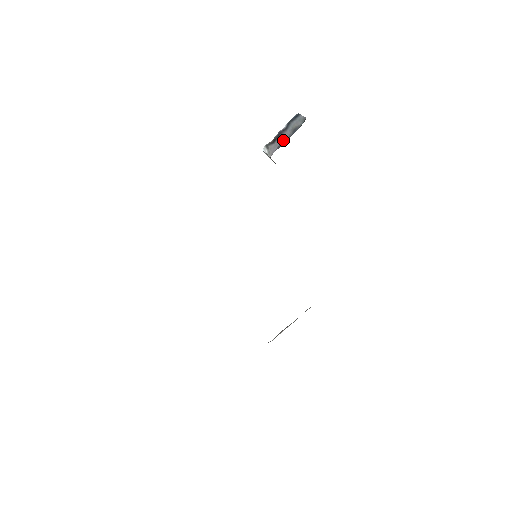
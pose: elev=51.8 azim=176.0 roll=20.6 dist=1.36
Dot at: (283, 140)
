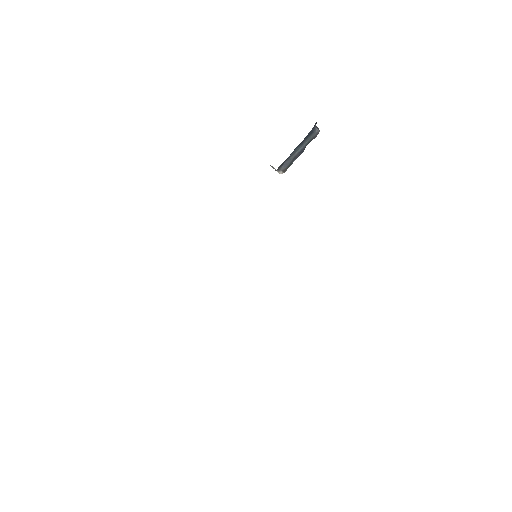
Dot at: occluded
